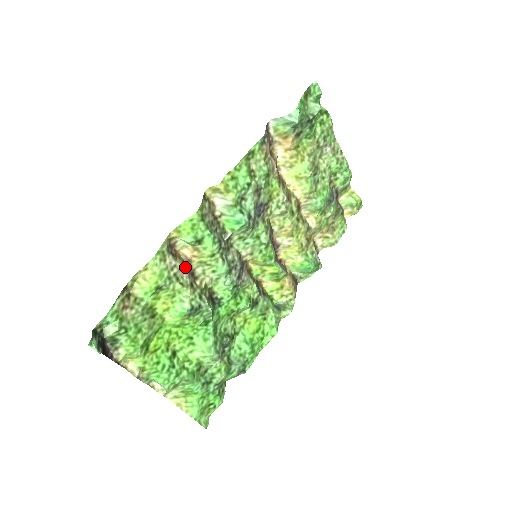
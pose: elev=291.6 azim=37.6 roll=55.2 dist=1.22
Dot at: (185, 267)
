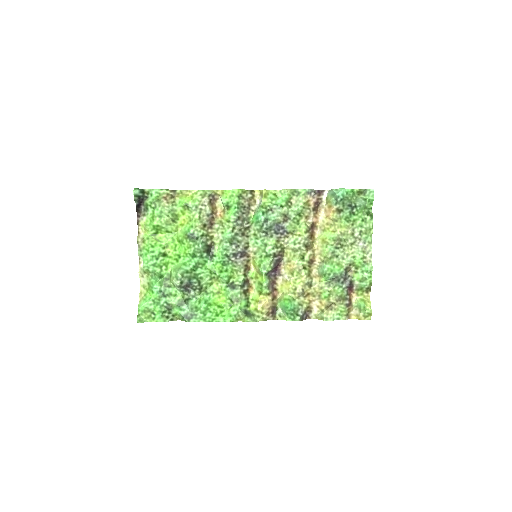
Dot at: (211, 215)
